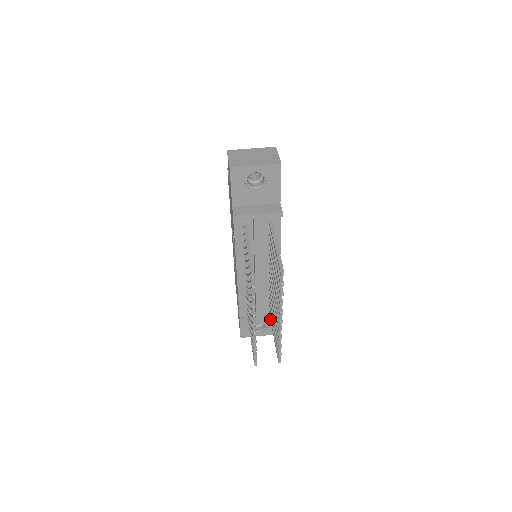
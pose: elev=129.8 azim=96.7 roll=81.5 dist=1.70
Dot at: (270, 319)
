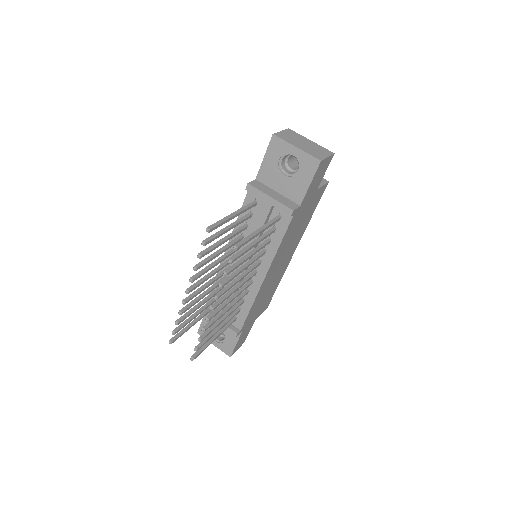
Dot at: (225, 325)
